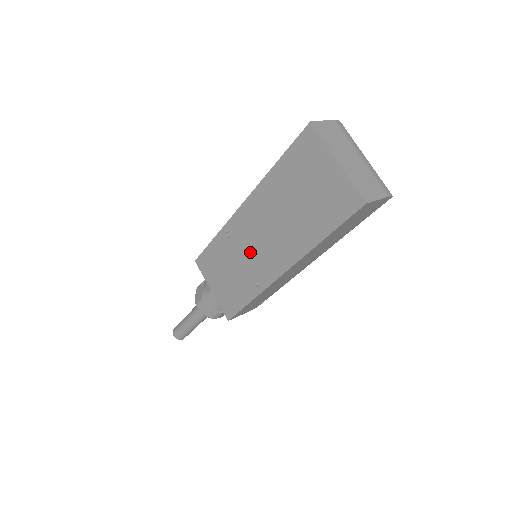
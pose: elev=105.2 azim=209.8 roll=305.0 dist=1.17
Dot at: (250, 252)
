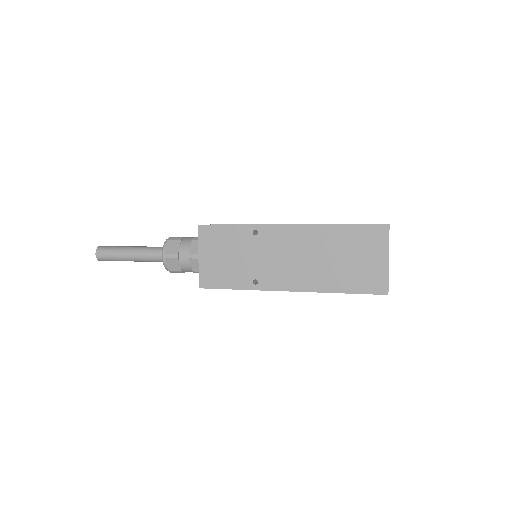
Dot at: (268, 259)
